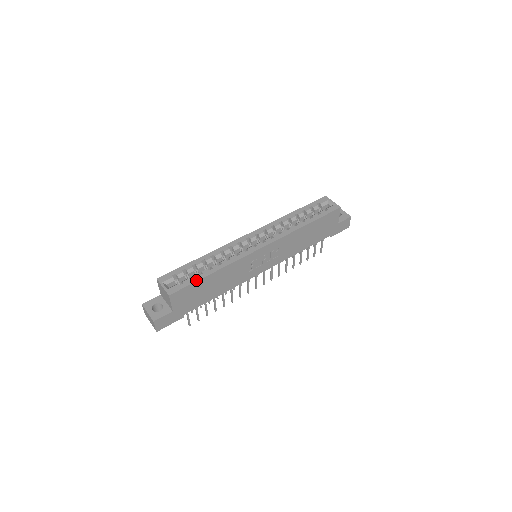
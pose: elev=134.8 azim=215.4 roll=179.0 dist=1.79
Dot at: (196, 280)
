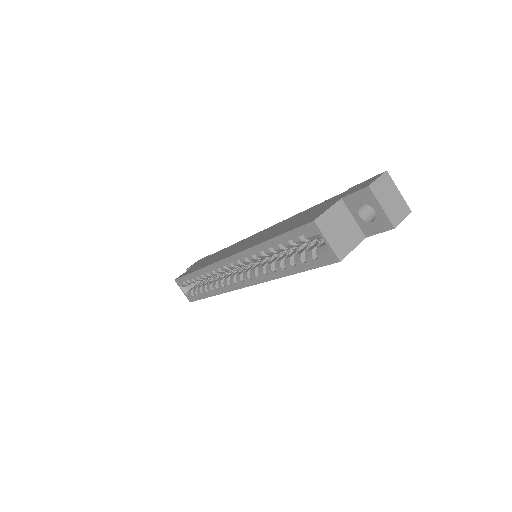
Dot at: (201, 298)
